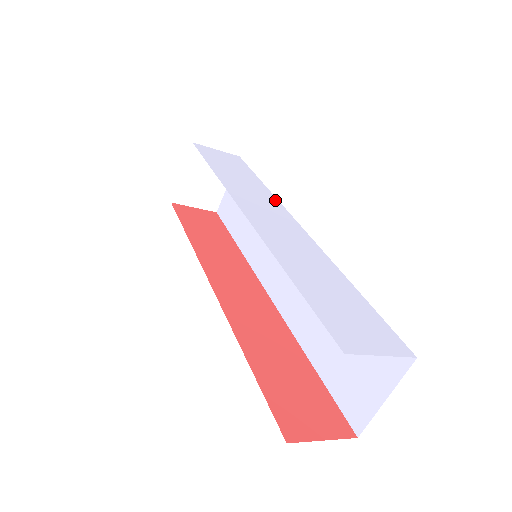
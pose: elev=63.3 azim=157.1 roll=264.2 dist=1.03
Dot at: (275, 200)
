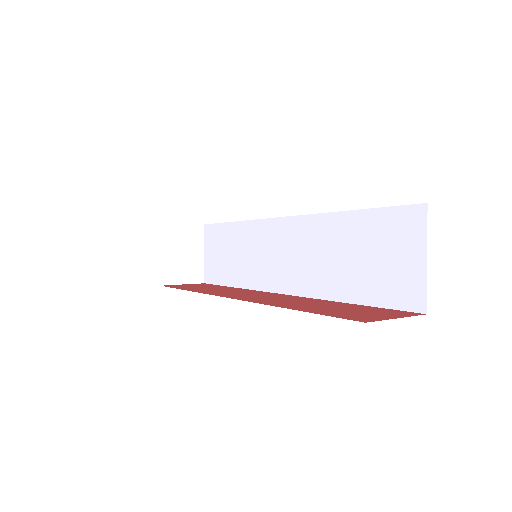
Dot at: occluded
